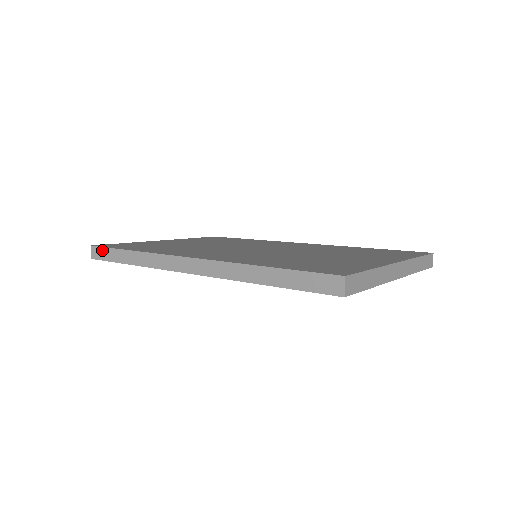
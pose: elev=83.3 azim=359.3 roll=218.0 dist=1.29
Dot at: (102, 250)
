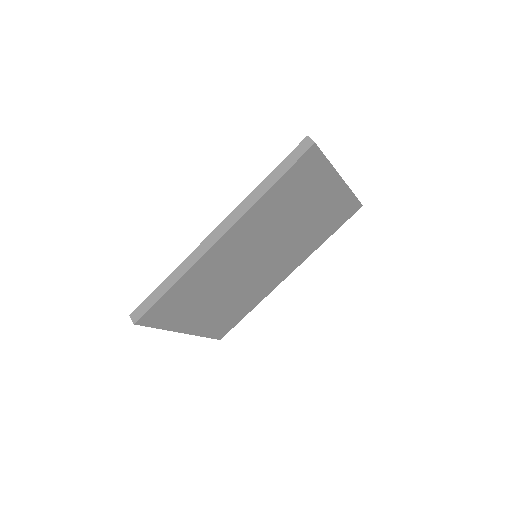
Dot at: (142, 306)
